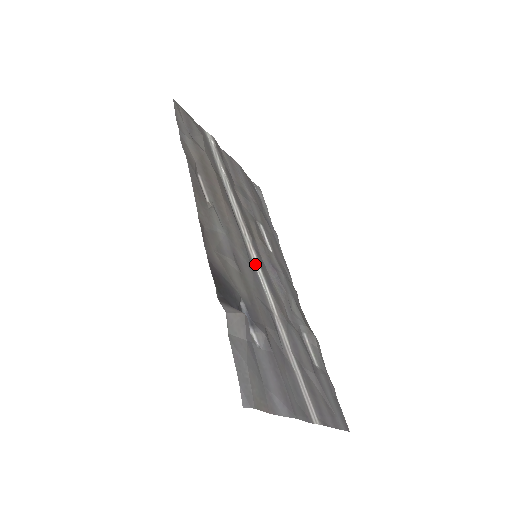
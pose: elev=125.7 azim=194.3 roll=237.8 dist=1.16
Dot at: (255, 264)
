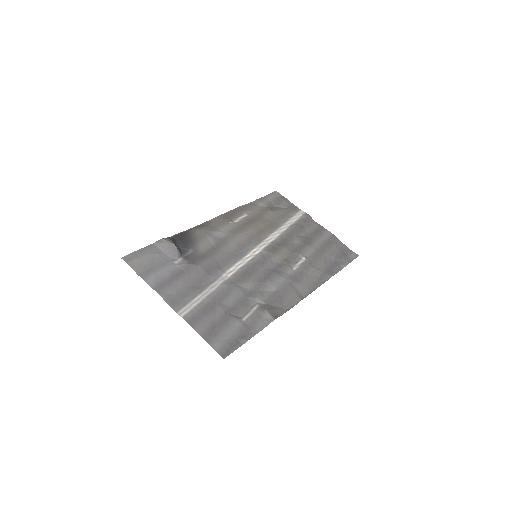
Dot at: (247, 257)
